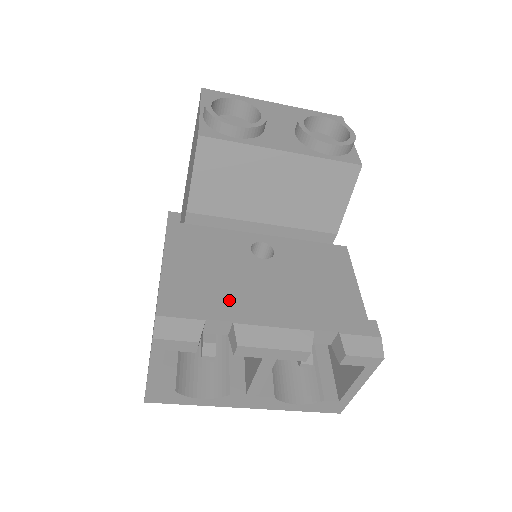
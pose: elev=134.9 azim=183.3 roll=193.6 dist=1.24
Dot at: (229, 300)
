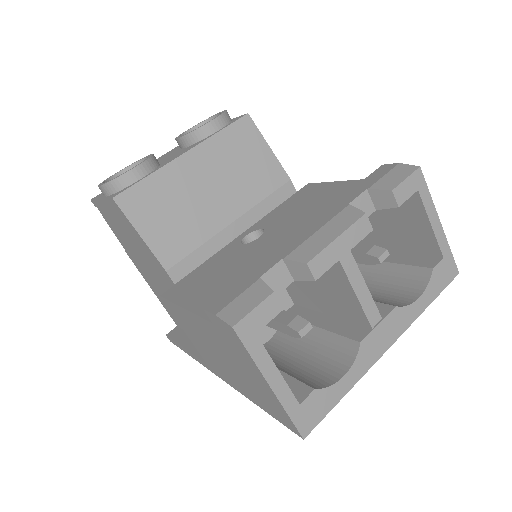
Dot at: occluded
